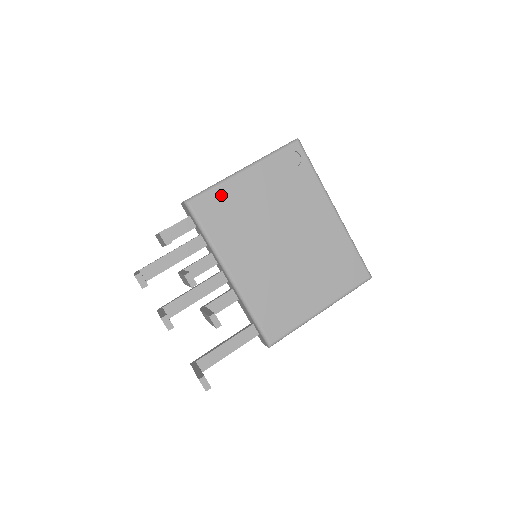
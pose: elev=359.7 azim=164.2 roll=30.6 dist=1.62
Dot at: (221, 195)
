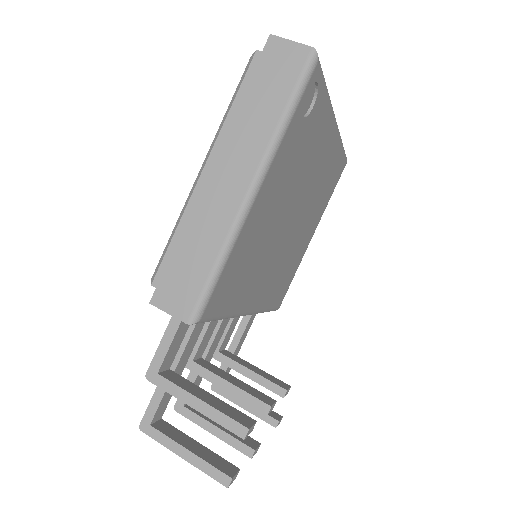
Dot at: (234, 261)
